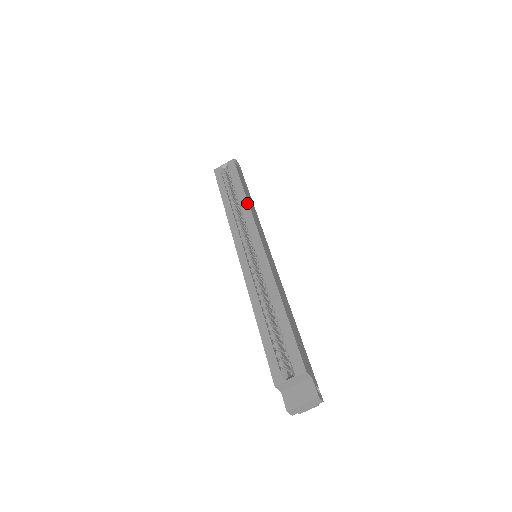
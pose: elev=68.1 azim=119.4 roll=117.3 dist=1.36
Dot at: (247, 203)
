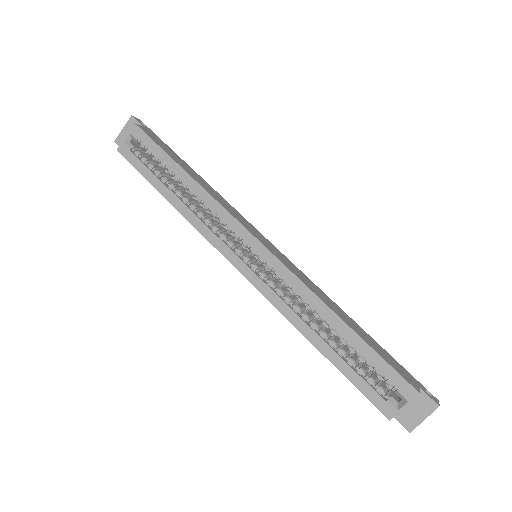
Dot at: (203, 191)
